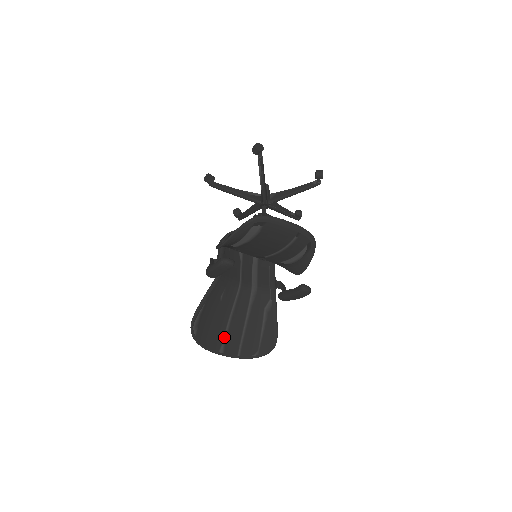
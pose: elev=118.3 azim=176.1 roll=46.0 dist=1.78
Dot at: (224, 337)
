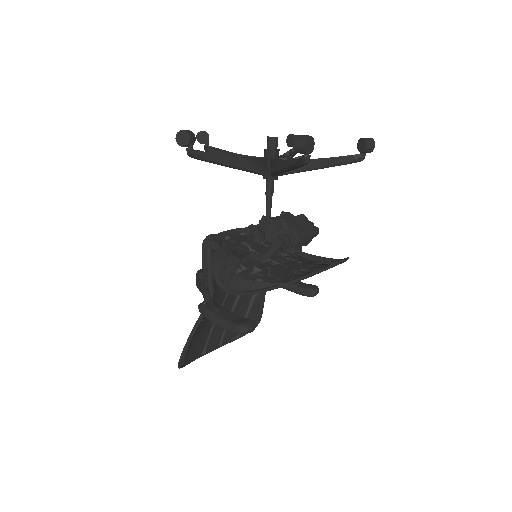
Dot at: (207, 340)
